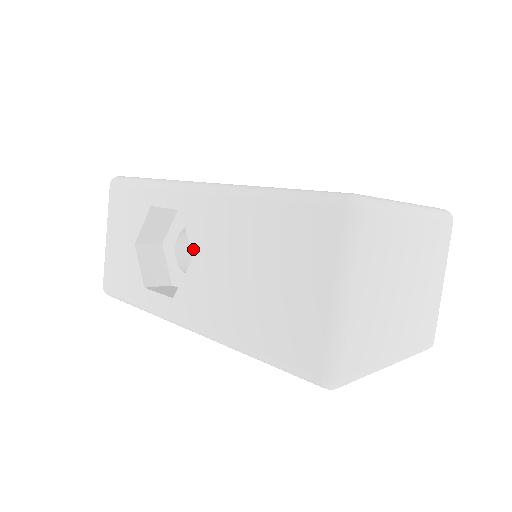
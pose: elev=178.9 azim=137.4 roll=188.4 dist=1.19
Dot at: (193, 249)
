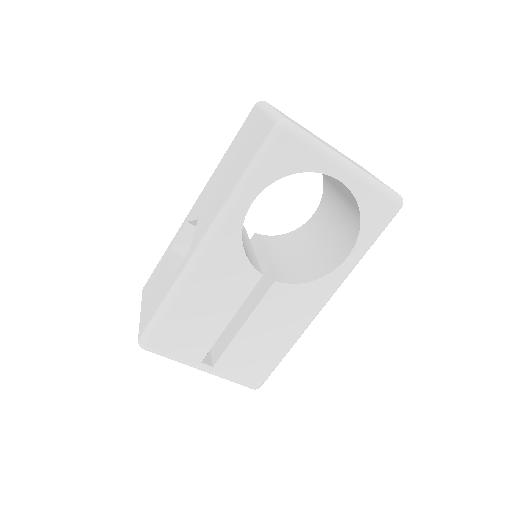
Dot at: (197, 217)
